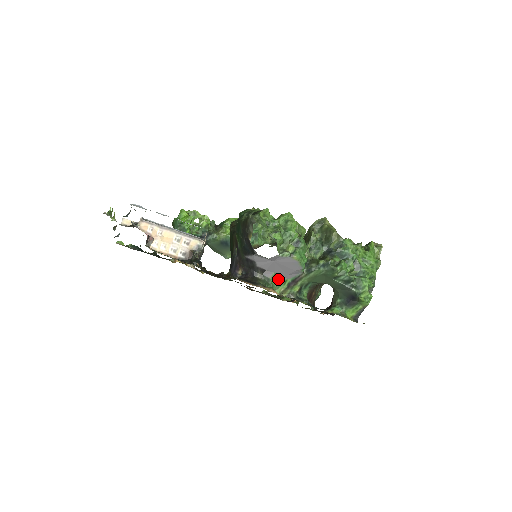
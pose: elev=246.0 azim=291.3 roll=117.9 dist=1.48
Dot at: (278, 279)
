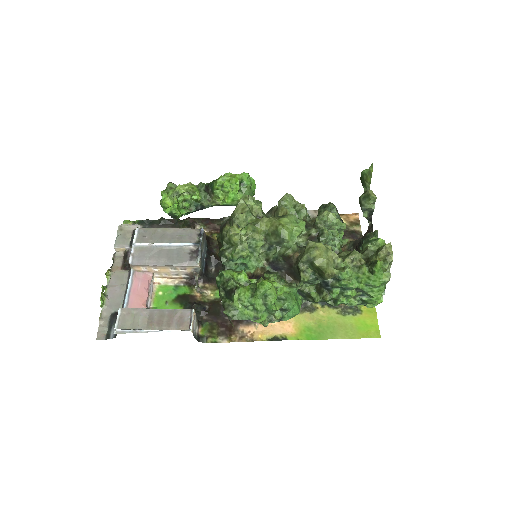
Dot at: occluded
